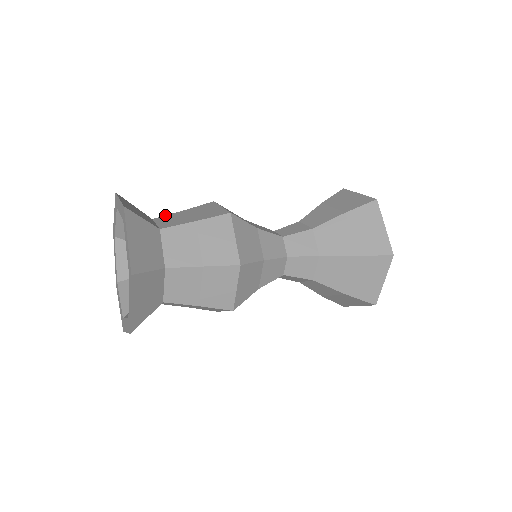
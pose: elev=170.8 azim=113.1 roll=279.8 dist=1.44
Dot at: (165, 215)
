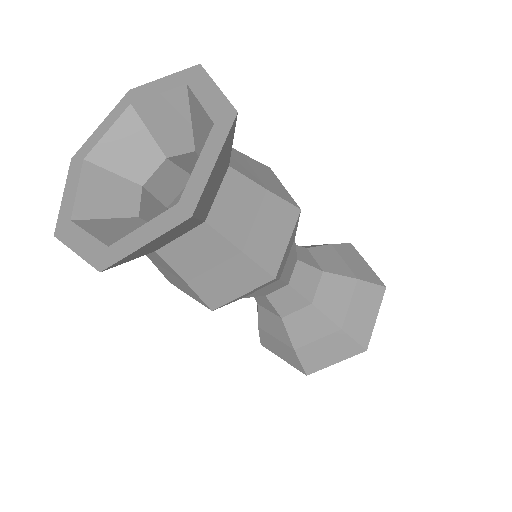
Dot at: occluded
